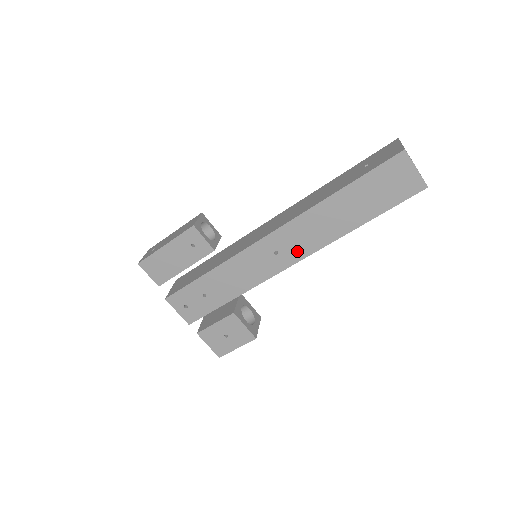
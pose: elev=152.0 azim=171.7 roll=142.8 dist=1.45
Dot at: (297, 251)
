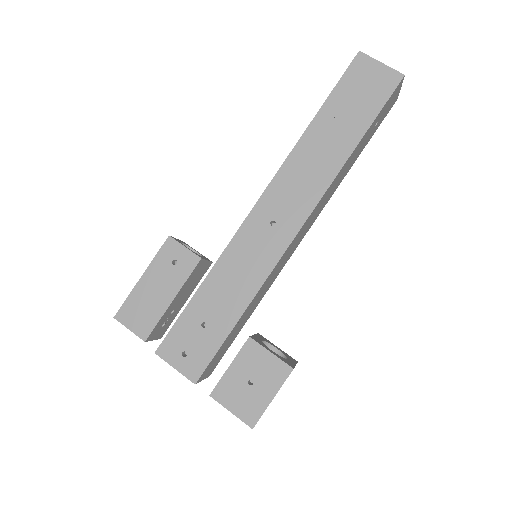
Dot at: (297, 210)
